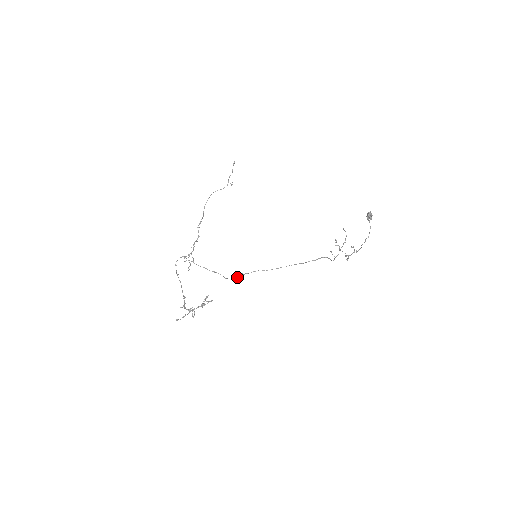
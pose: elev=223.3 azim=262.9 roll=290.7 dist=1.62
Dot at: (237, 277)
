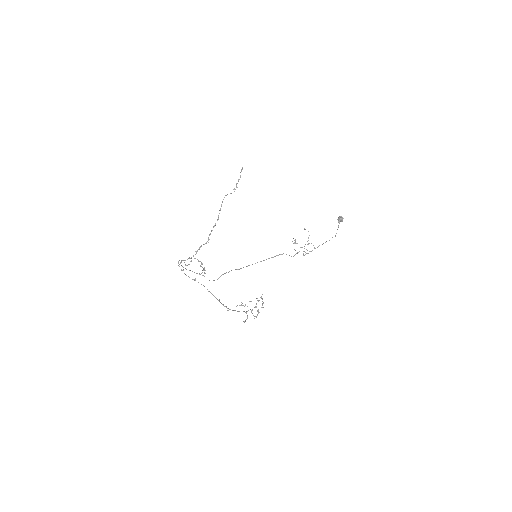
Dot at: (219, 277)
